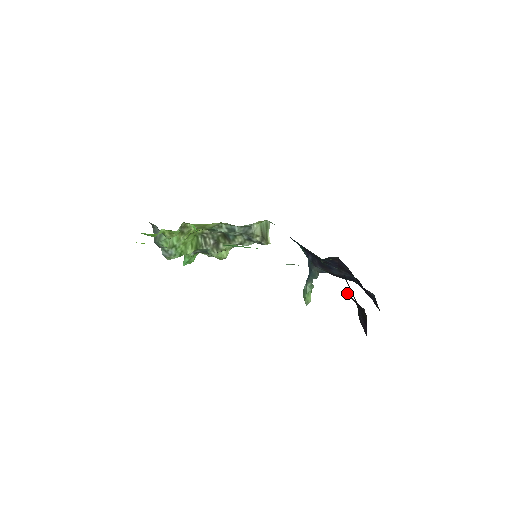
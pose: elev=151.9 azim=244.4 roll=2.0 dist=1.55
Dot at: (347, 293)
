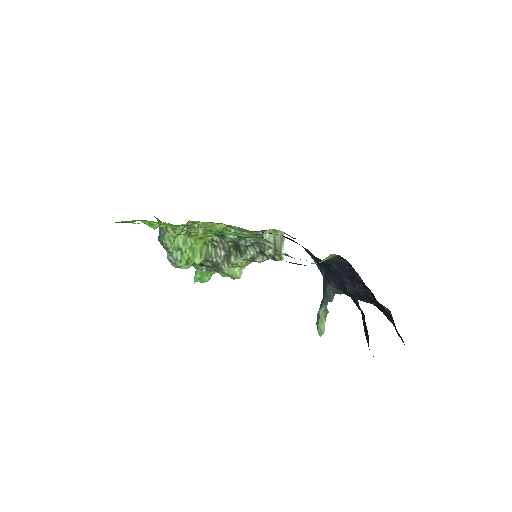
Dot at: (345, 289)
